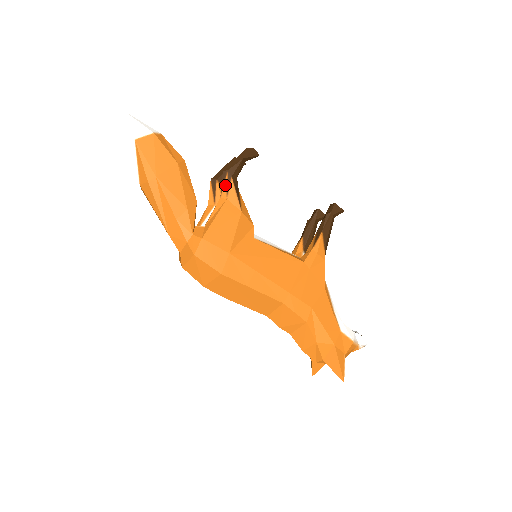
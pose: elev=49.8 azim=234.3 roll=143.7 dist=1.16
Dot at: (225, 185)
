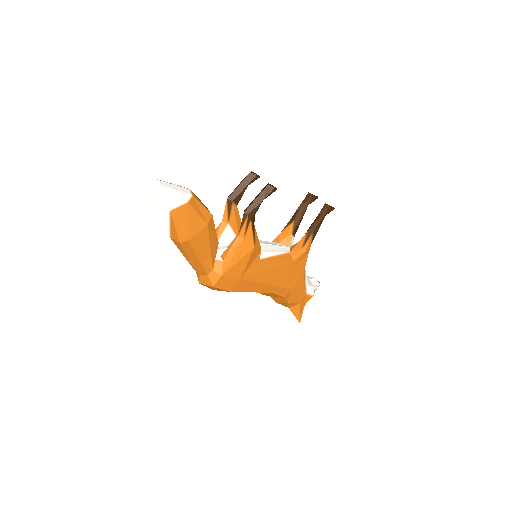
Dot at: (244, 226)
